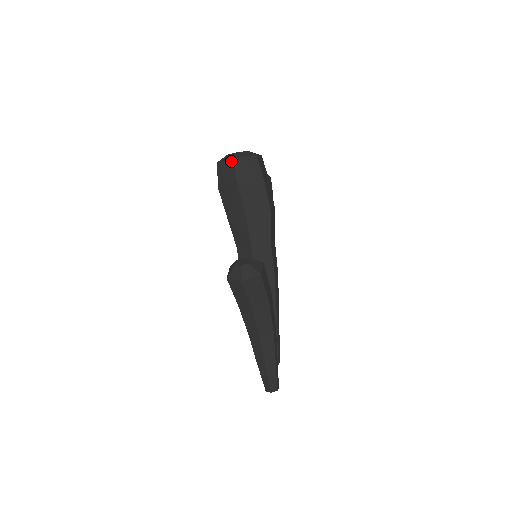
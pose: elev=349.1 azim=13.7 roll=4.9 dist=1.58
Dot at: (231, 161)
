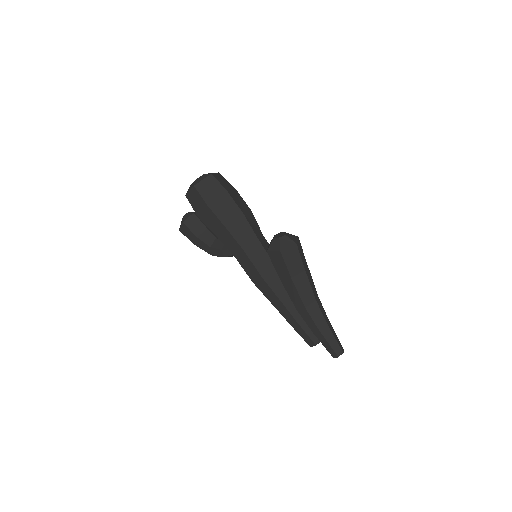
Dot at: (210, 177)
